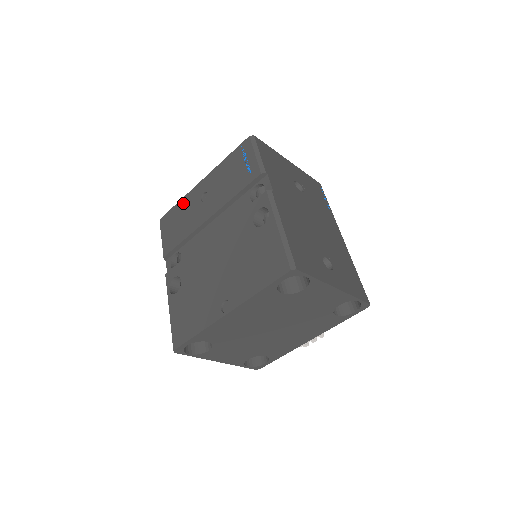
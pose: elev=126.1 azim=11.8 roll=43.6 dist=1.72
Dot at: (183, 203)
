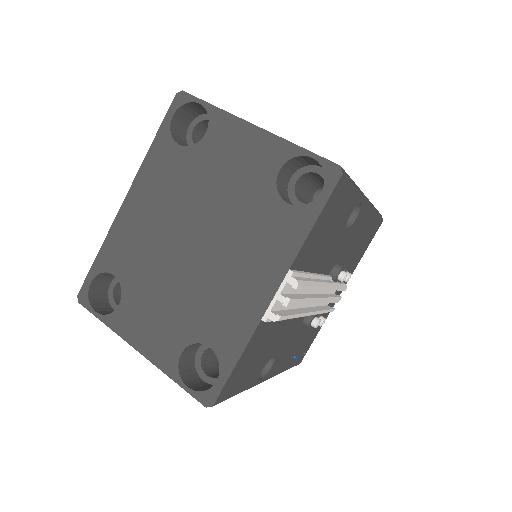
Dot at: occluded
